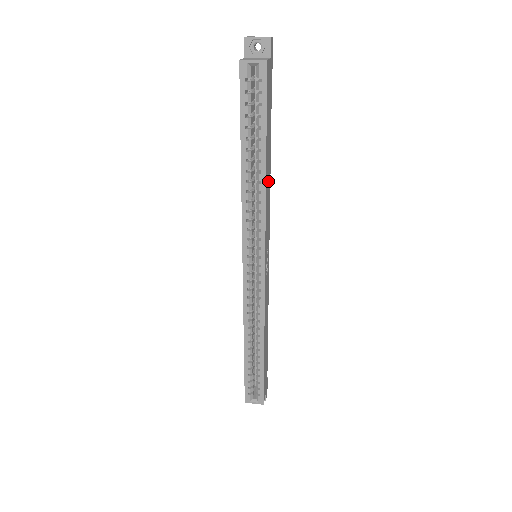
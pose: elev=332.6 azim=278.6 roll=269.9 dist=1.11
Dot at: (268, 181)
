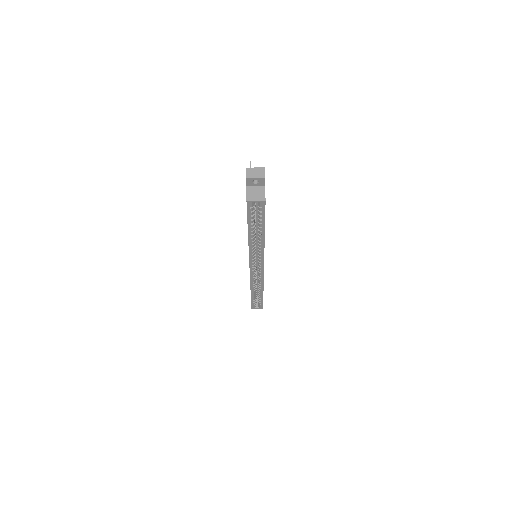
Dot at: occluded
